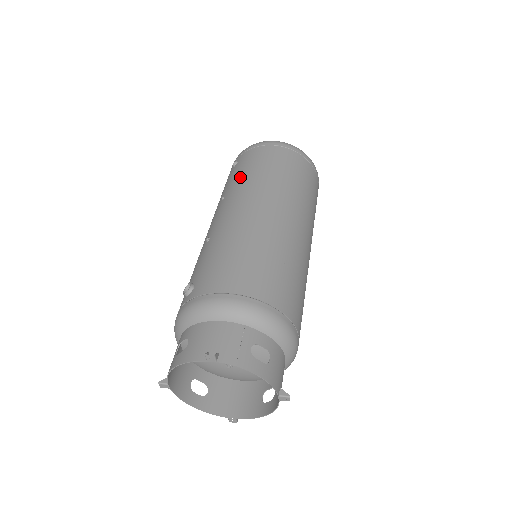
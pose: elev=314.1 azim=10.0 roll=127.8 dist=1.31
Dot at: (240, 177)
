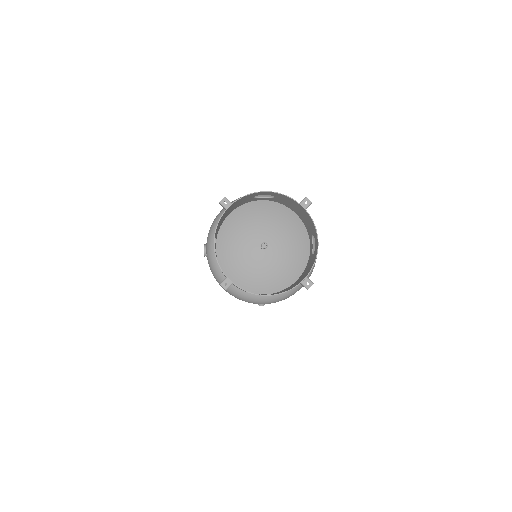
Dot at: occluded
